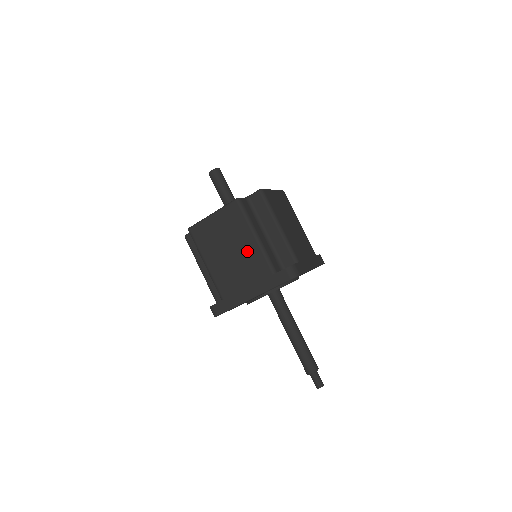
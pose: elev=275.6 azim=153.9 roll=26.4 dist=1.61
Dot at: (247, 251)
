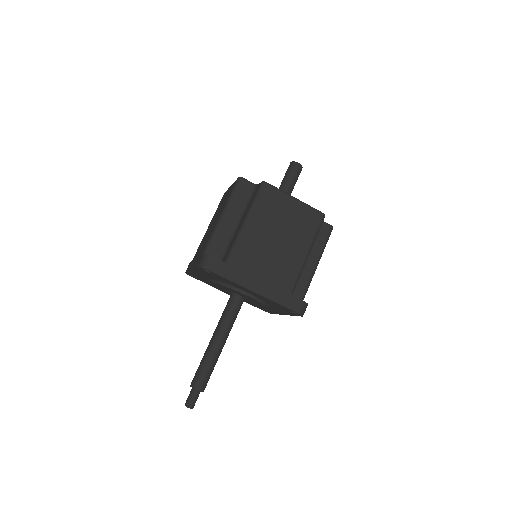
Dot at: (291, 255)
